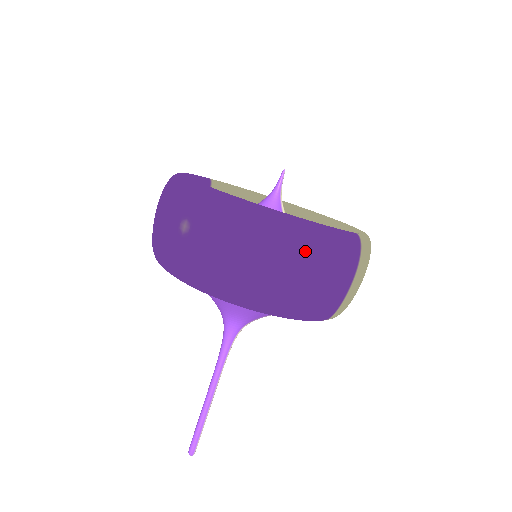
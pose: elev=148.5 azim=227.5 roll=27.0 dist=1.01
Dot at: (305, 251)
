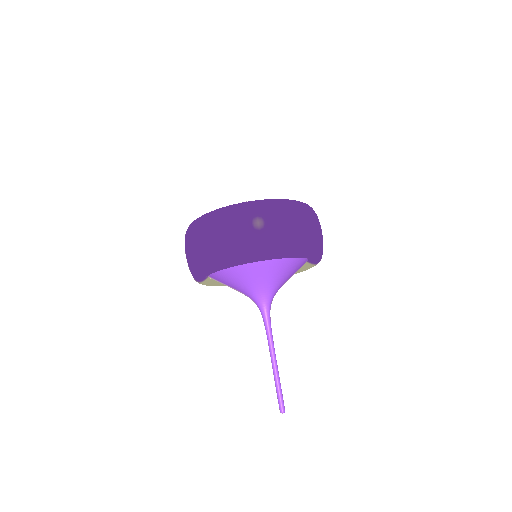
Dot at: (313, 215)
